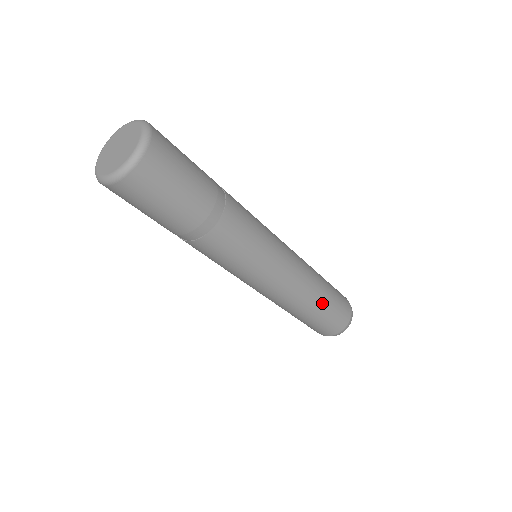
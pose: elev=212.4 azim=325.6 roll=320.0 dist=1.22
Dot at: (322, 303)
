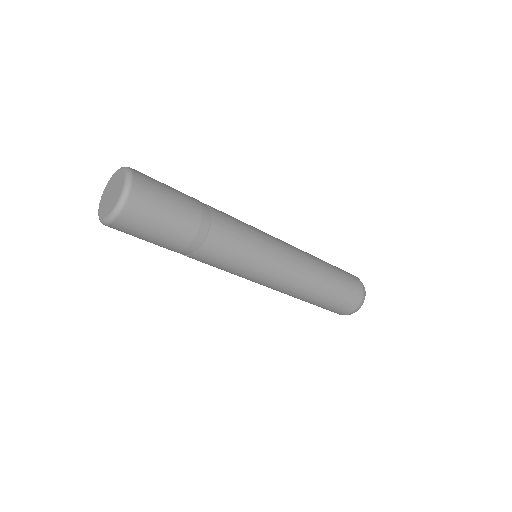
Dot at: (326, 291)
